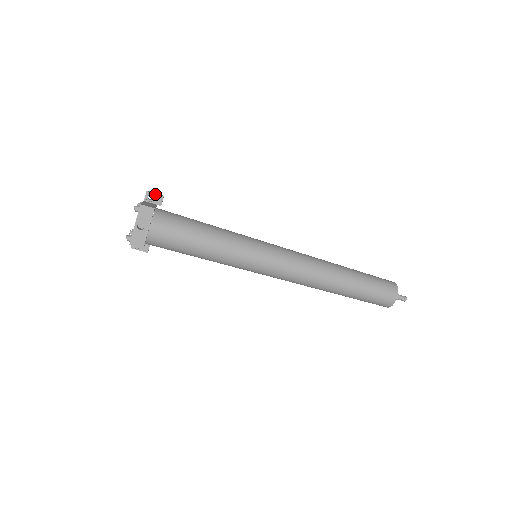
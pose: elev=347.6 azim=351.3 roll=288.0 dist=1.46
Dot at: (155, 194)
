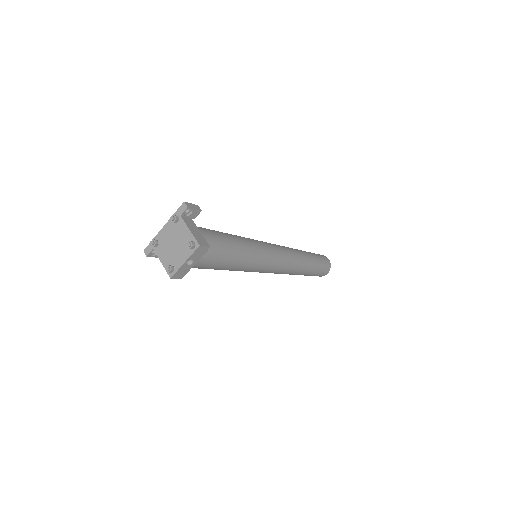
Dot at: (195, 209)
